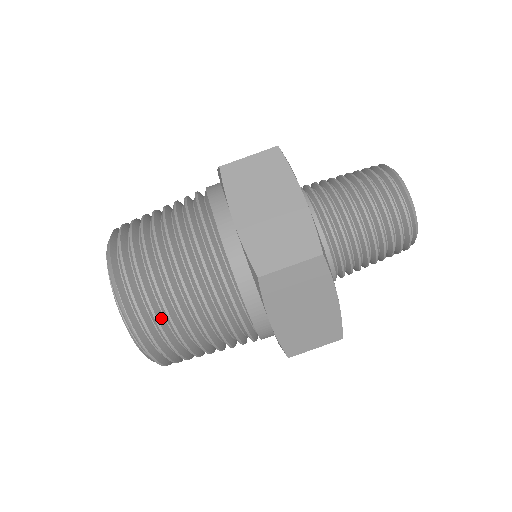
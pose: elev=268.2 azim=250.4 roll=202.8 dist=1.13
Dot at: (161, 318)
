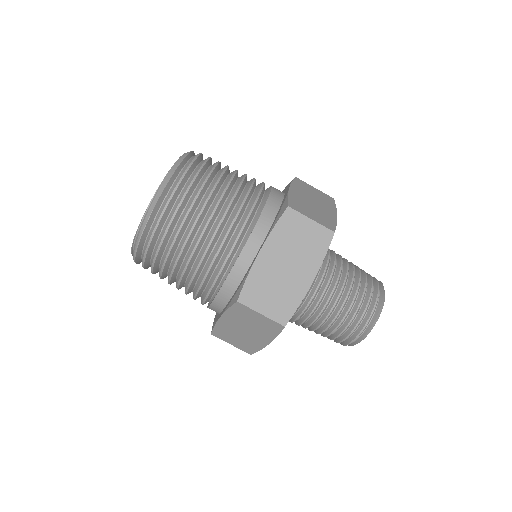
Dot at: (162, 251)
